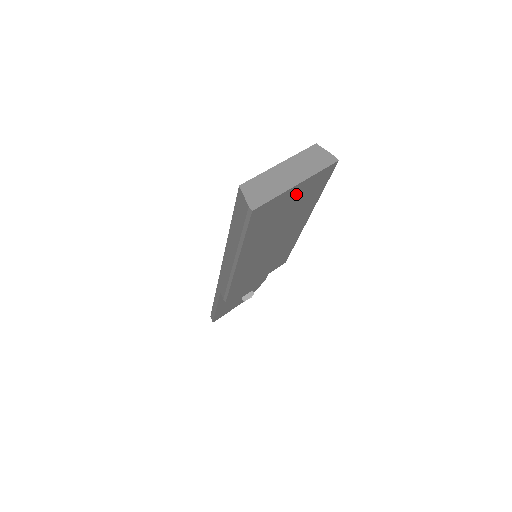
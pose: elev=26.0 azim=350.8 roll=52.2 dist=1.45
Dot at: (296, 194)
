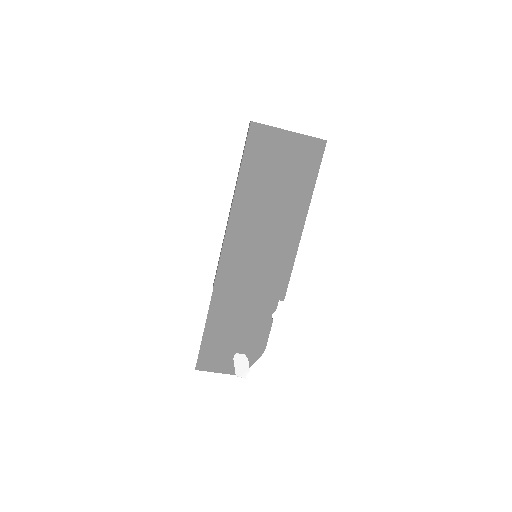
Dot at: (289, 147)
